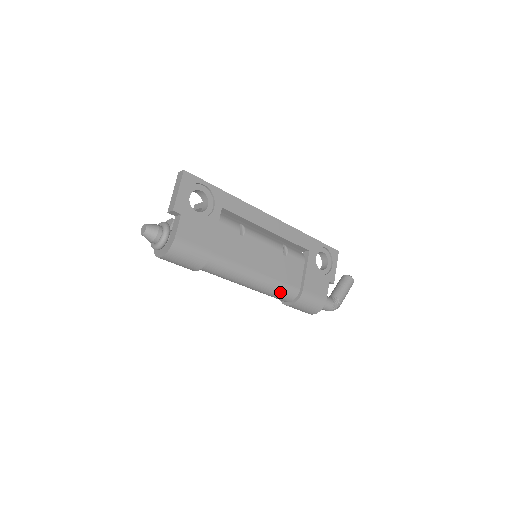
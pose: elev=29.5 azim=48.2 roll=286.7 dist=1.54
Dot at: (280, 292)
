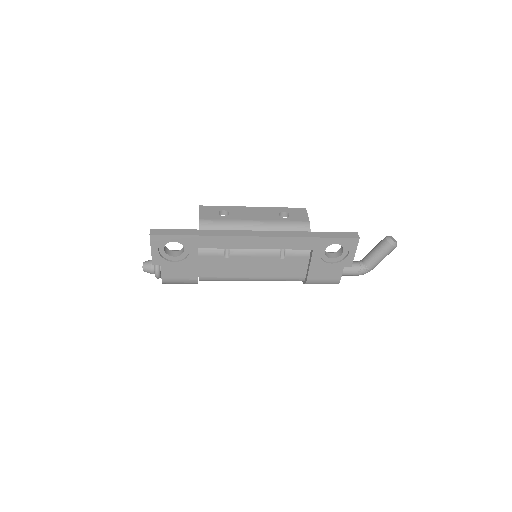
Dot at: occluded
